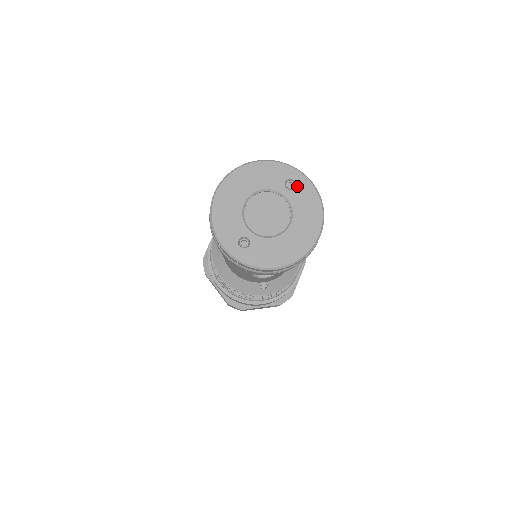
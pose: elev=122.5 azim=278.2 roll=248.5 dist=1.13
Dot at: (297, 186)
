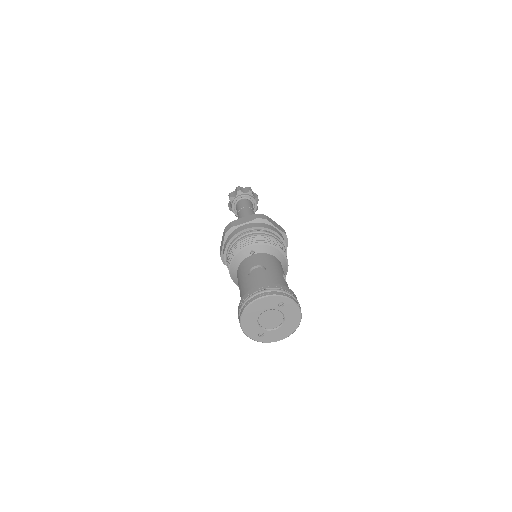
Dot at: (285, 305)
